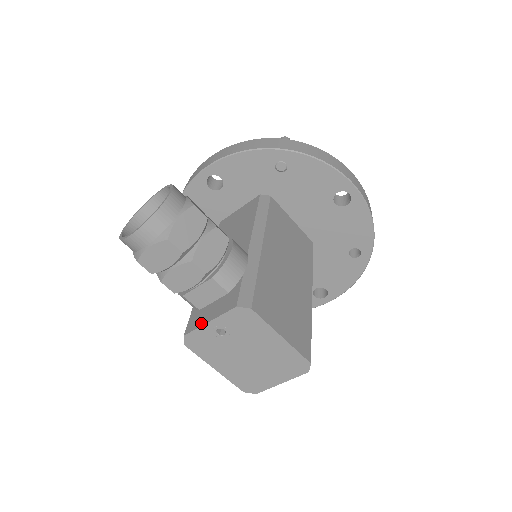
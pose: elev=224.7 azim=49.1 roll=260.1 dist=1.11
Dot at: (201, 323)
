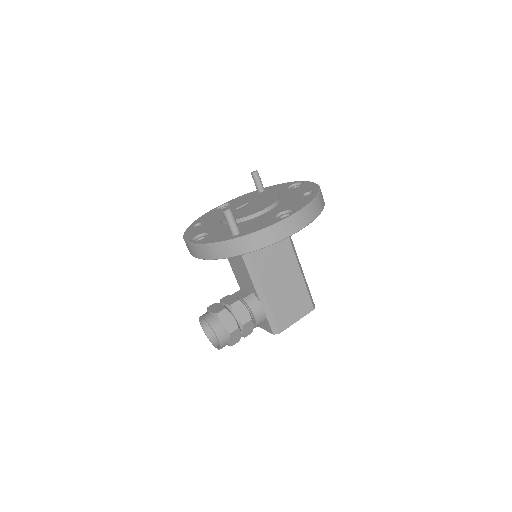
Dot at: (260, 326)
